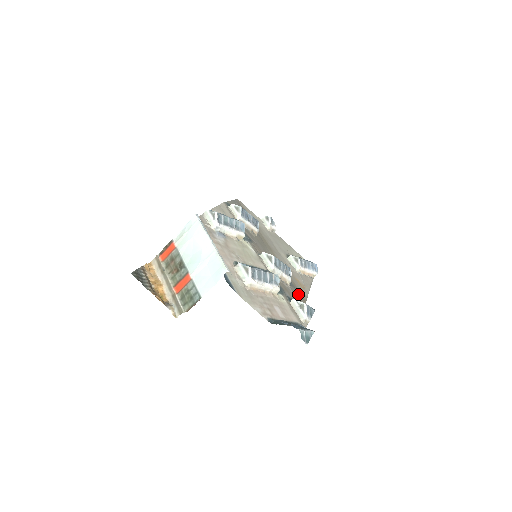
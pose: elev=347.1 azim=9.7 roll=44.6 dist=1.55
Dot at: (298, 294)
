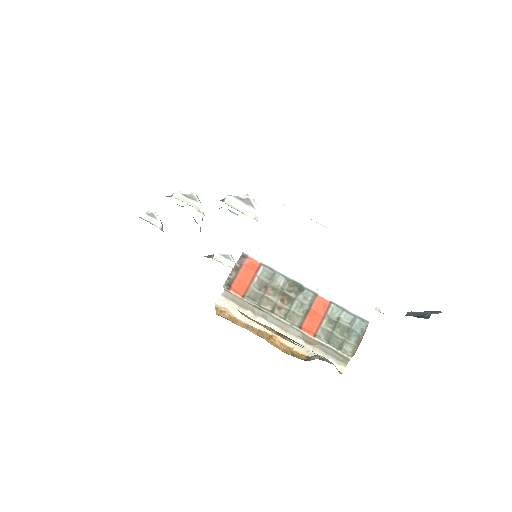
Dot at: occluded
